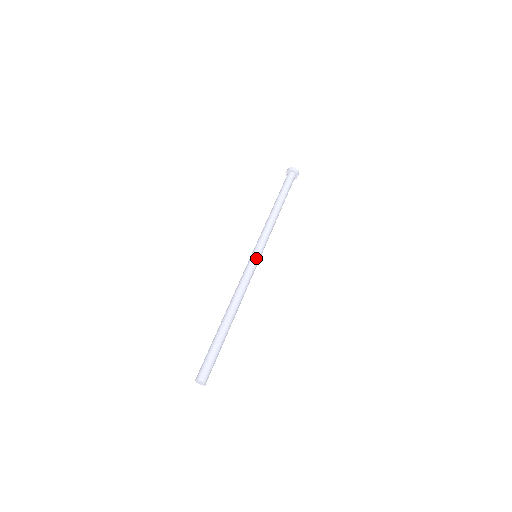
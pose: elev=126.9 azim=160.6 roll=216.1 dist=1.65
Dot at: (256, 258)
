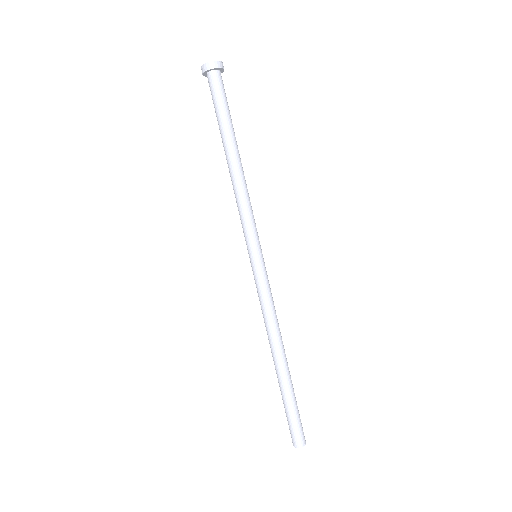
Dot at: (255, 265)
